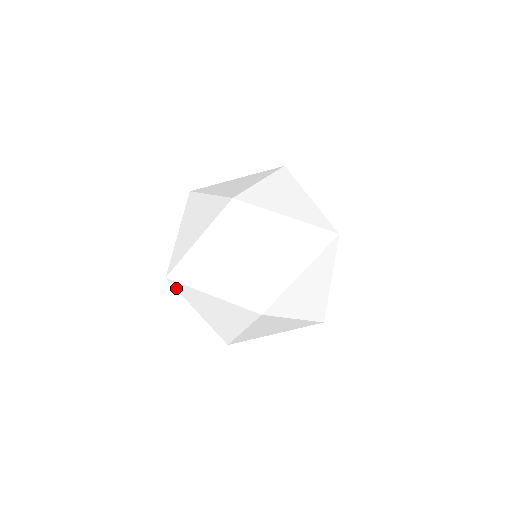
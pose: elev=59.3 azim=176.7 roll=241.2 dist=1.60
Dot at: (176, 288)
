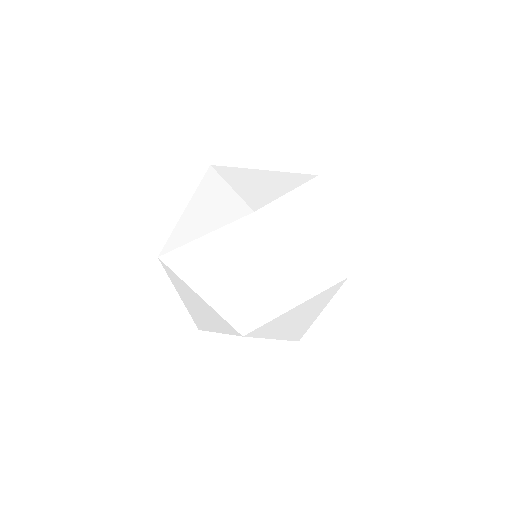
Dot at: (204, 177)
